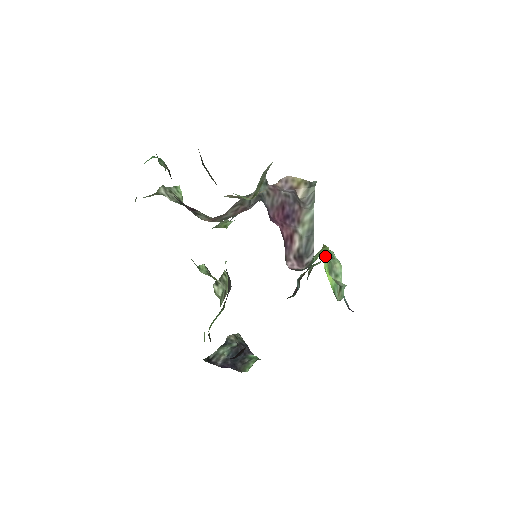
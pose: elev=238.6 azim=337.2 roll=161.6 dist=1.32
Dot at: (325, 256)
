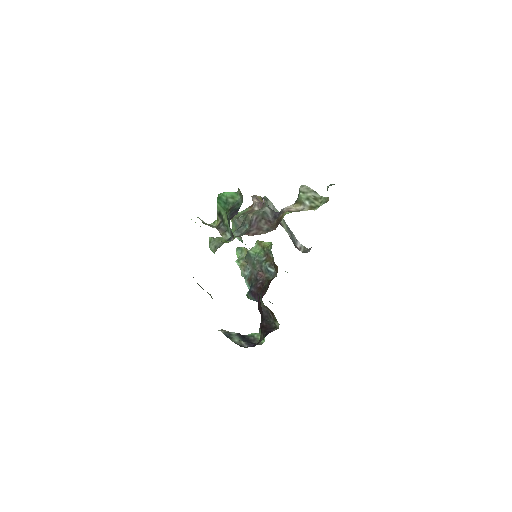
Dot at: occluded
